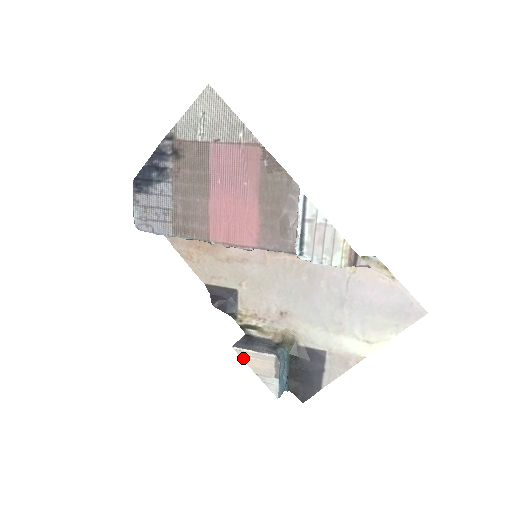
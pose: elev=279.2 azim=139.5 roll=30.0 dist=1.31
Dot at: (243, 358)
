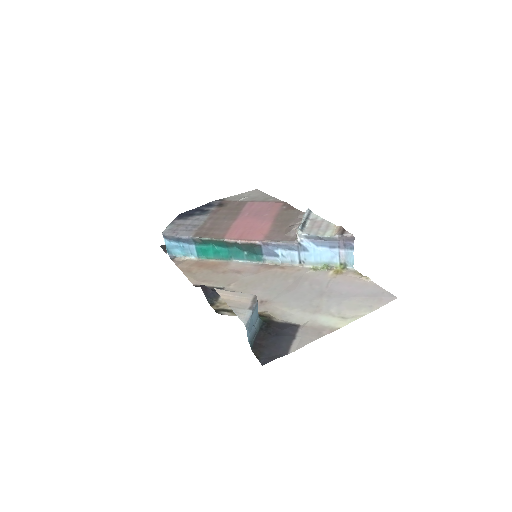
Dot at: (221, 295)
